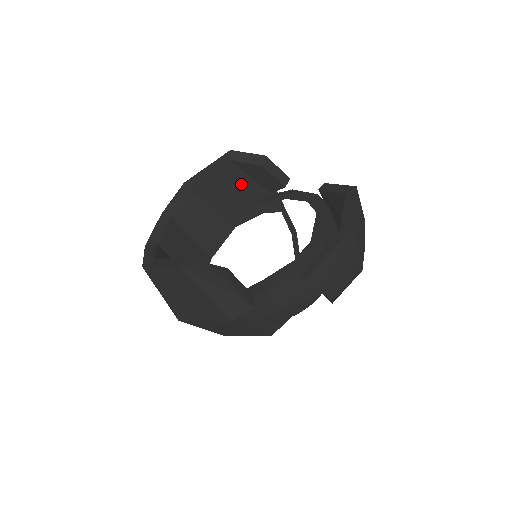
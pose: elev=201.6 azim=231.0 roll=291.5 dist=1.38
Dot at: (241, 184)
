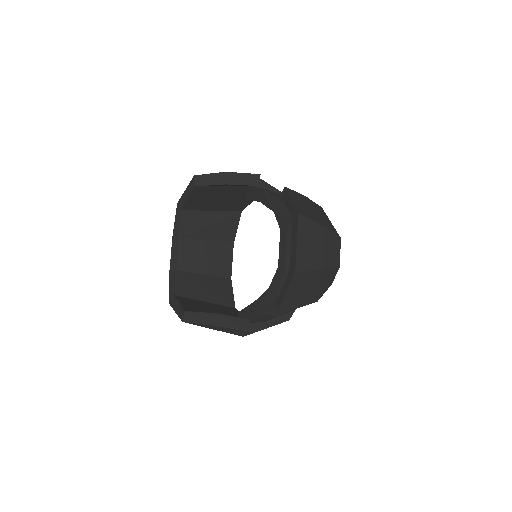
Dot at: (221, 192)
